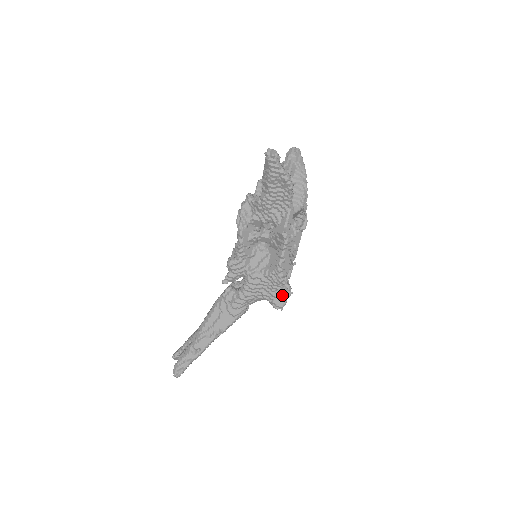
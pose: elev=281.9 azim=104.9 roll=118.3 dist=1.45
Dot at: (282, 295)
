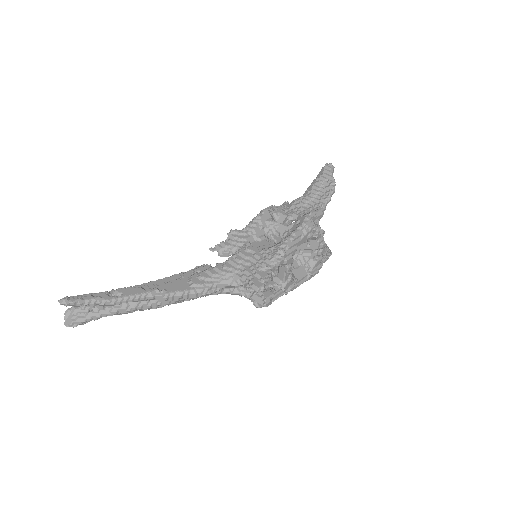
Dot at: (265, 280)
